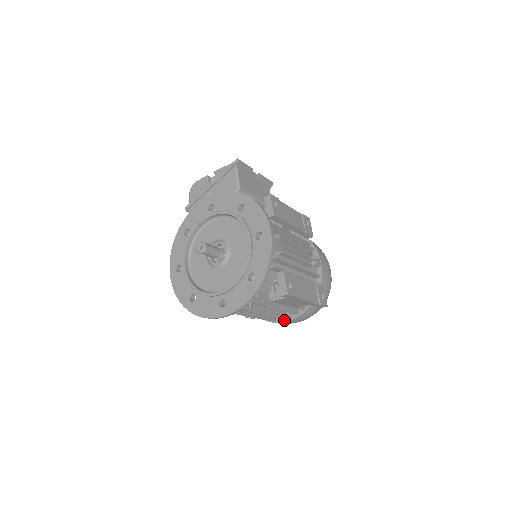
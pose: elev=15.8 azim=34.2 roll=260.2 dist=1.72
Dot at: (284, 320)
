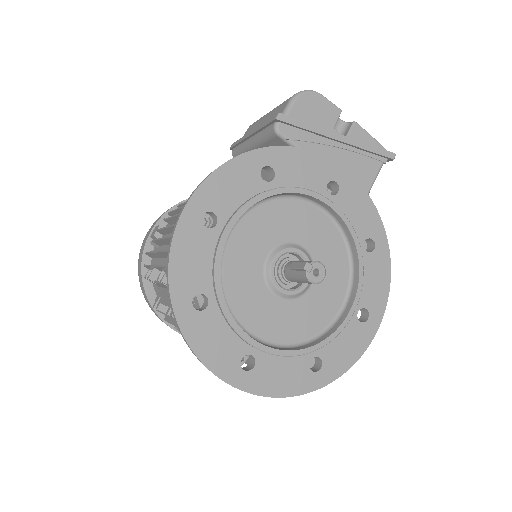
Dot at: occluded
